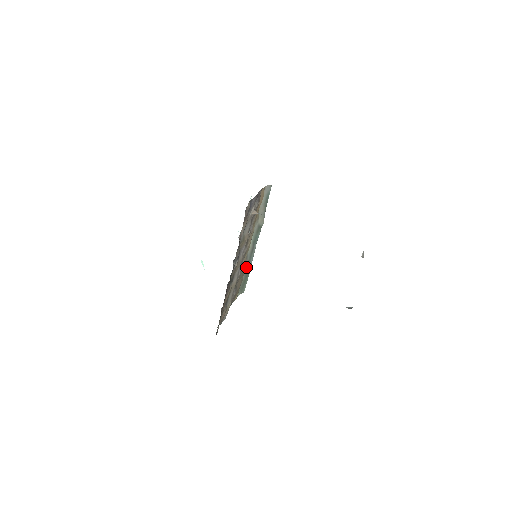
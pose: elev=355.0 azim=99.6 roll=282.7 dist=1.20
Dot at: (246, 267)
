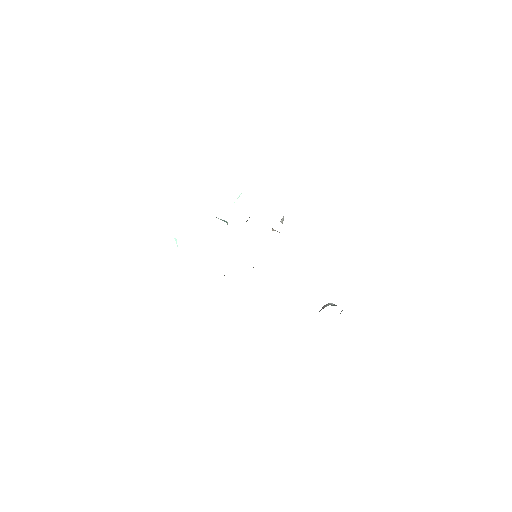
Dot at: occluded
